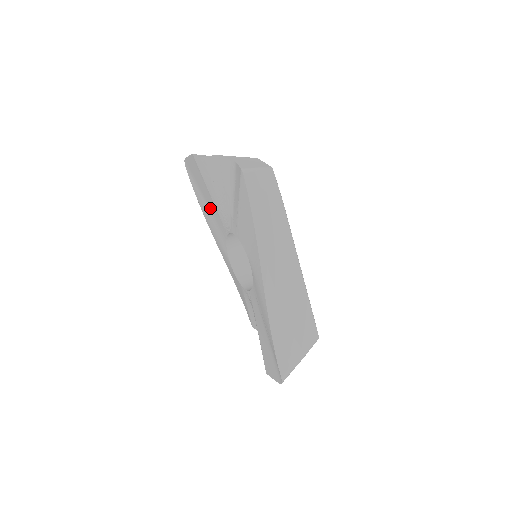
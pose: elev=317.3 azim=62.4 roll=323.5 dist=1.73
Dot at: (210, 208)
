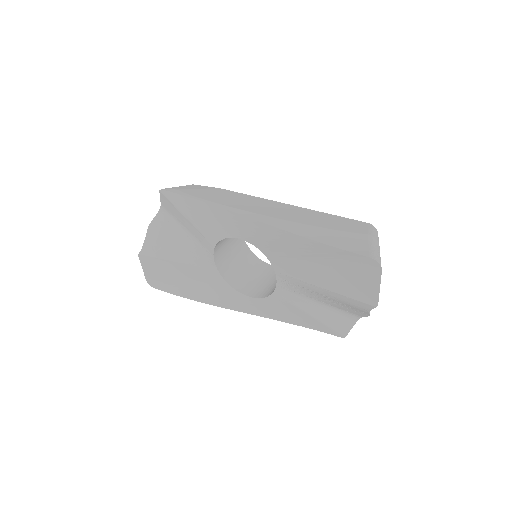
Dot at: (191, 280)
